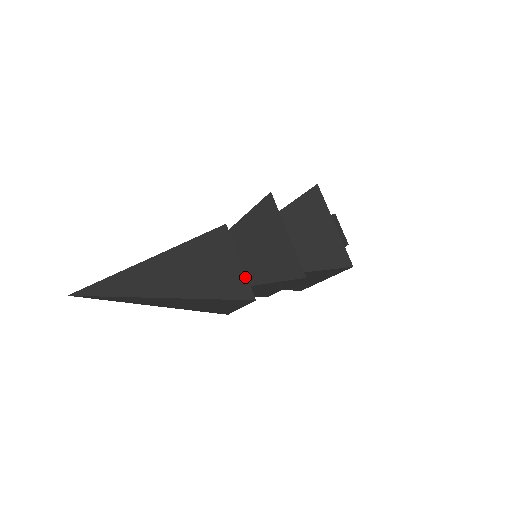
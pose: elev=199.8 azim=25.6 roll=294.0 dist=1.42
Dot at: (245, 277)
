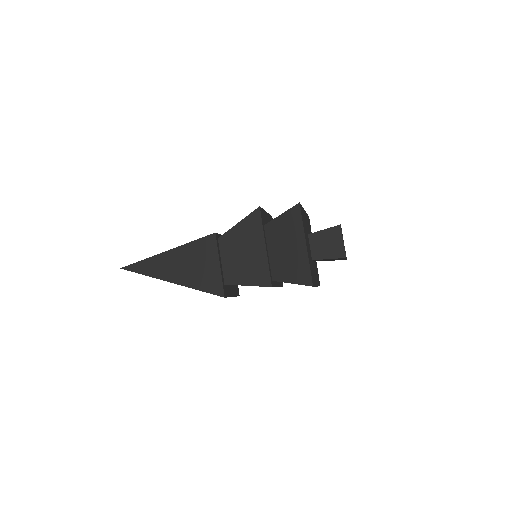
Dot at: (220, 278)
